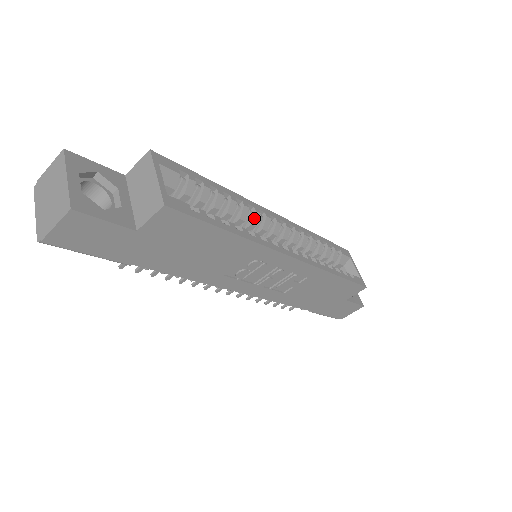
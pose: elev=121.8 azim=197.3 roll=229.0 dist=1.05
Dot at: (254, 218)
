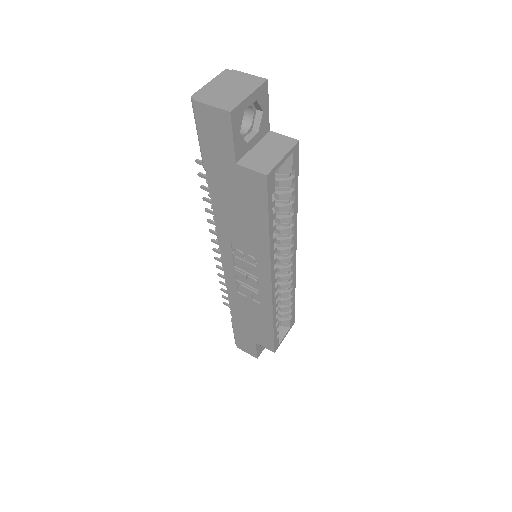
Dot at: (286, 240)
